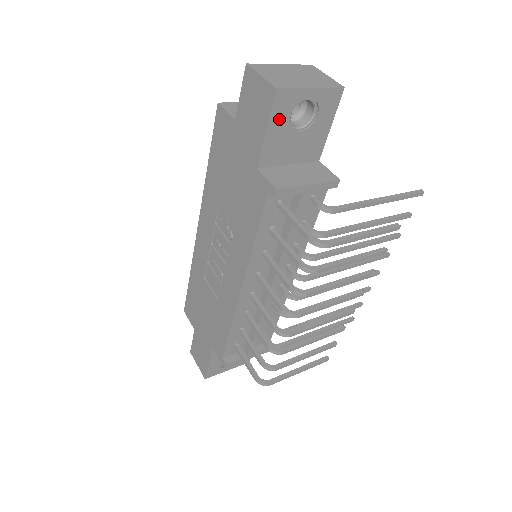
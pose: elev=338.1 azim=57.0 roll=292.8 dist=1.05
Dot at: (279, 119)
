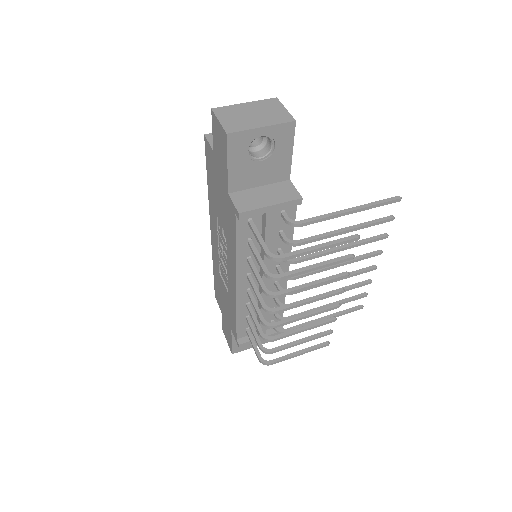
Dot at: (237, 155)
